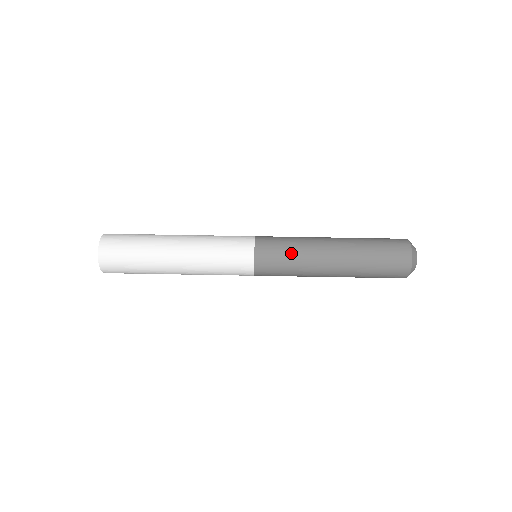
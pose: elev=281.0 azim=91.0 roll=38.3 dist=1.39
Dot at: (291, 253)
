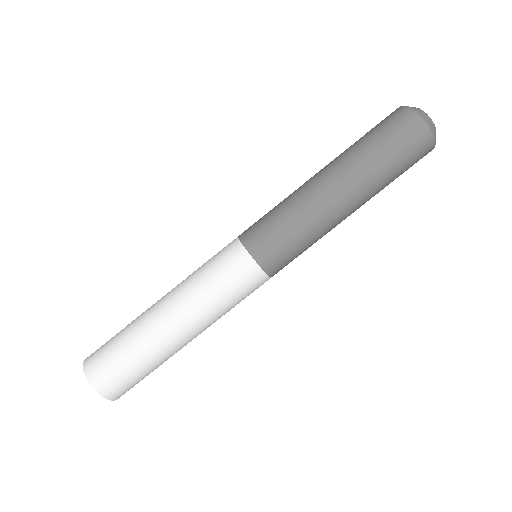
Dot at: (297, 234)
